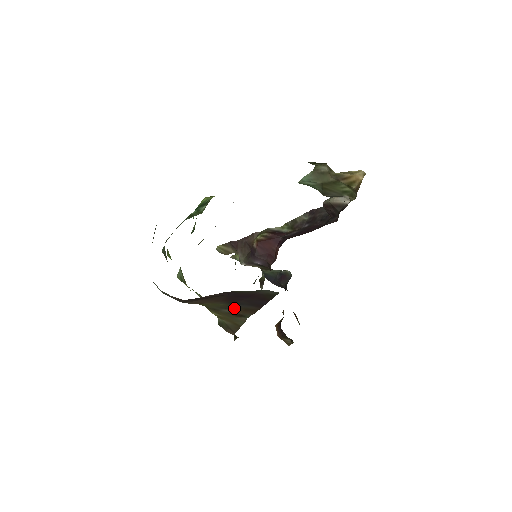
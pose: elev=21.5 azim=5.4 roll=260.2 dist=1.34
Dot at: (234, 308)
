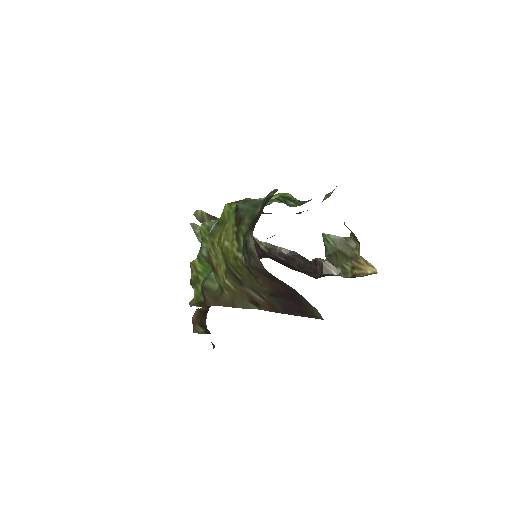
Dot at: (265, 297)
